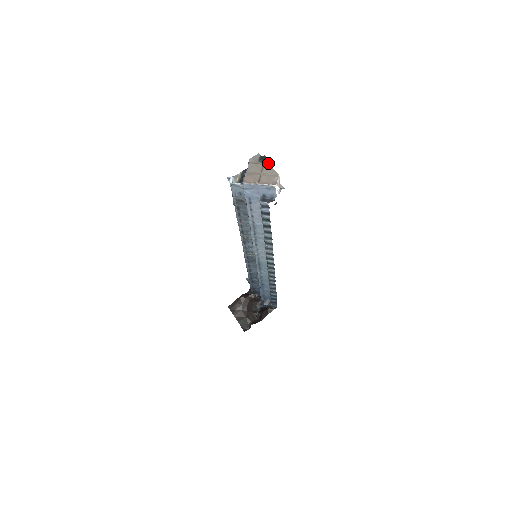
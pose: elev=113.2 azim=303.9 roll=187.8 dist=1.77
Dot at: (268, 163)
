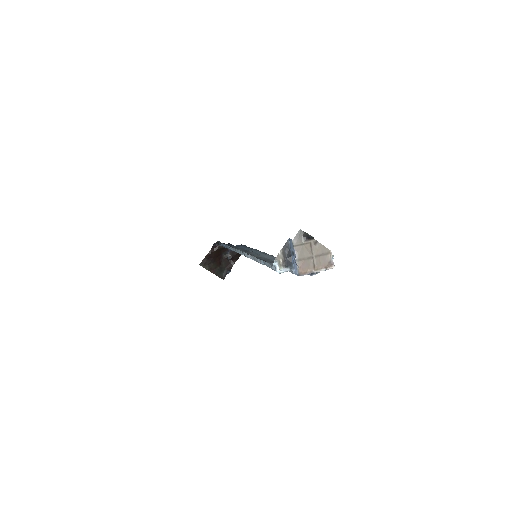
Dot at: occluded
